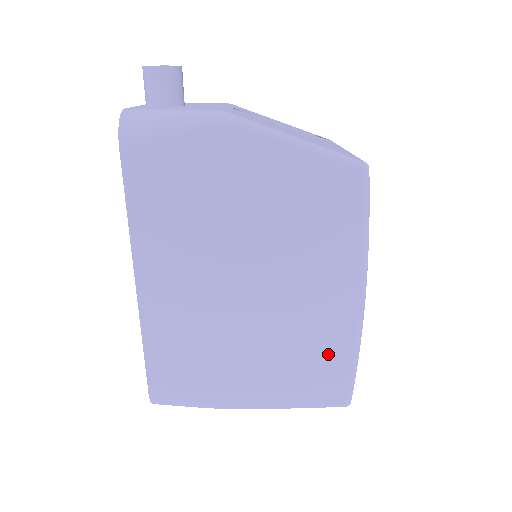
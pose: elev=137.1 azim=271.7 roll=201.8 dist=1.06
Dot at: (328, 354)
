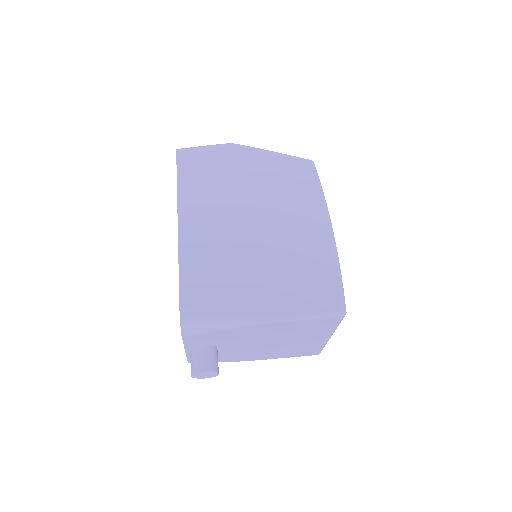
Dot at: (317, 268)
